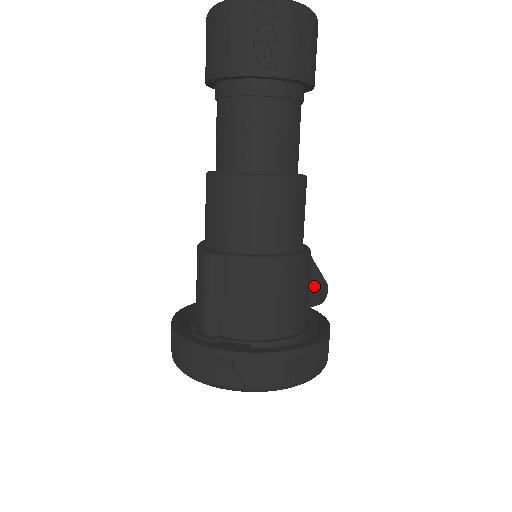
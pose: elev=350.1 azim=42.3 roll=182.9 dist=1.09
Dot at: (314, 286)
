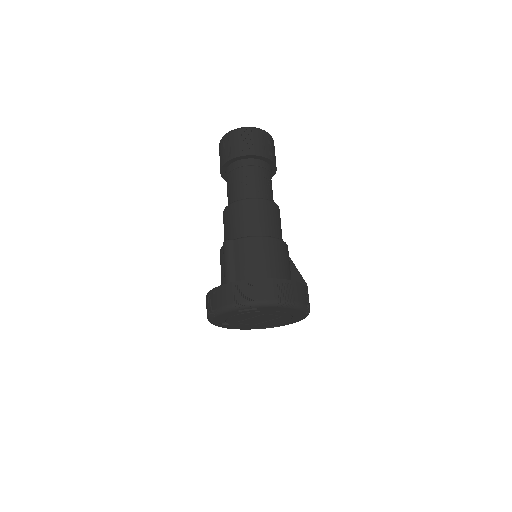
Dot at: (297, 280)
